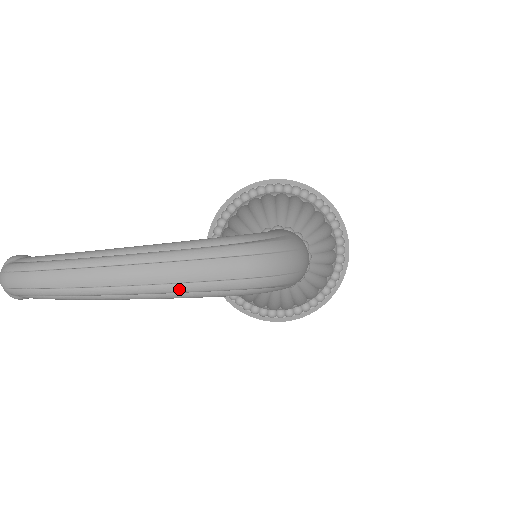
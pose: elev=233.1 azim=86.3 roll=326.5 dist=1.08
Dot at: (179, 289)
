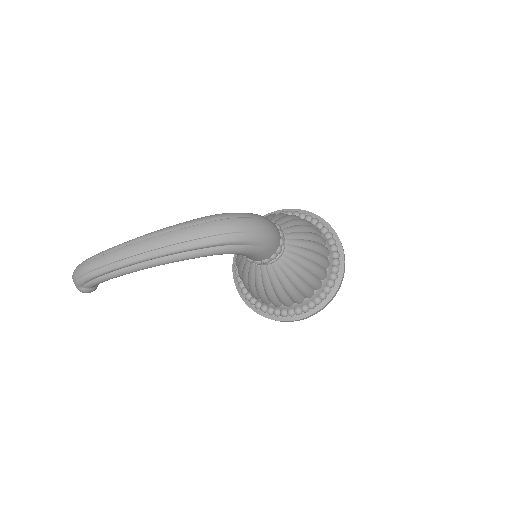
Dot at: (173, 250)
